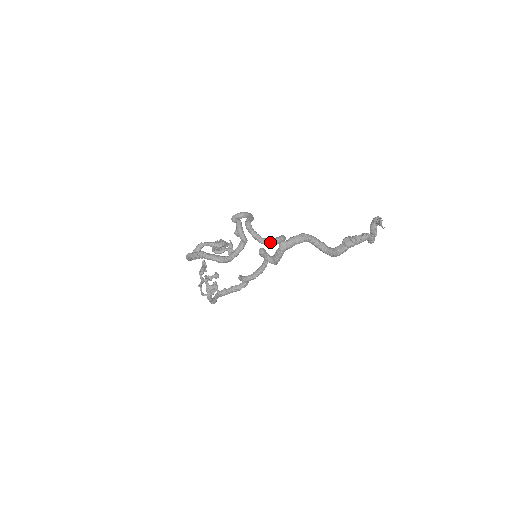
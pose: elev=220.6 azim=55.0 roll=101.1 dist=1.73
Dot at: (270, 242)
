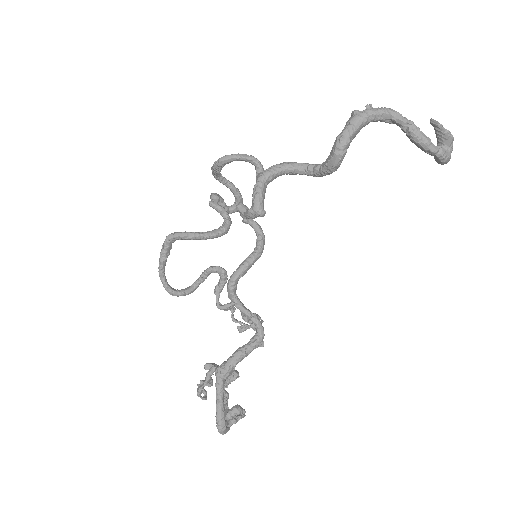
Dot at: (228, 155)
